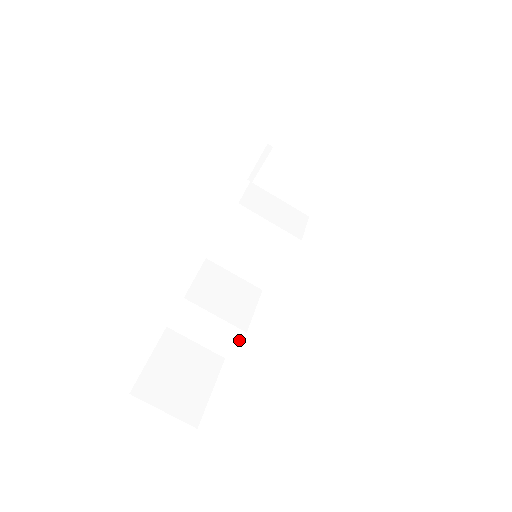
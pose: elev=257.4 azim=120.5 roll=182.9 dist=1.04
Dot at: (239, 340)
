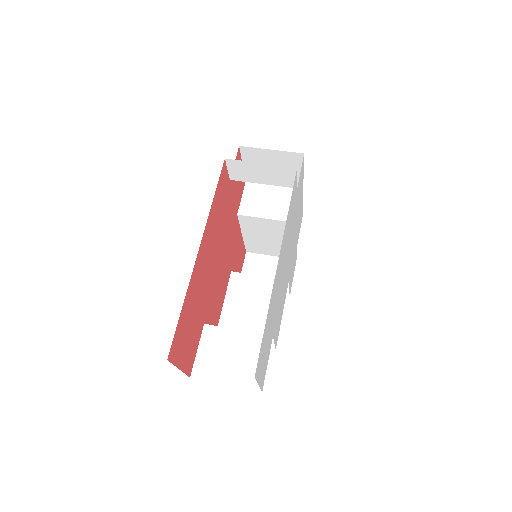
Dot at: (269, 352)
